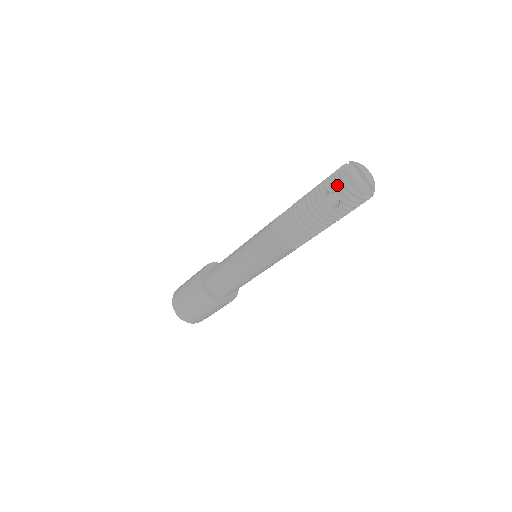
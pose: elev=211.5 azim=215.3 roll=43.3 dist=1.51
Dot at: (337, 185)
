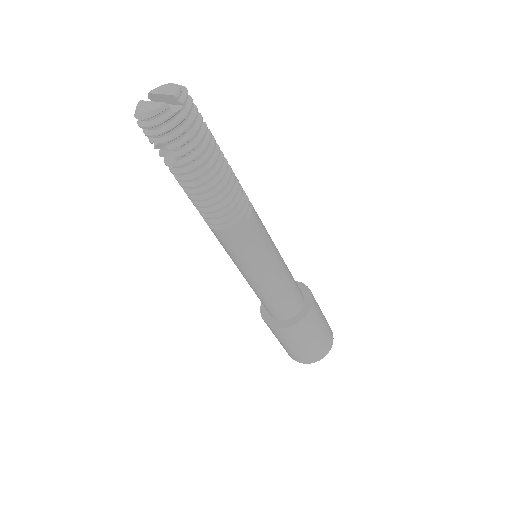
Dot at: occluded
